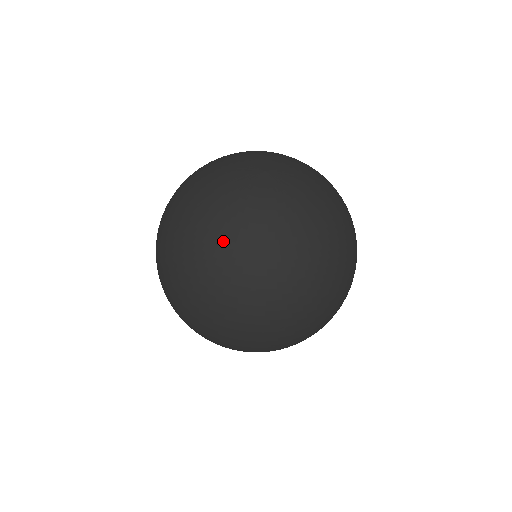
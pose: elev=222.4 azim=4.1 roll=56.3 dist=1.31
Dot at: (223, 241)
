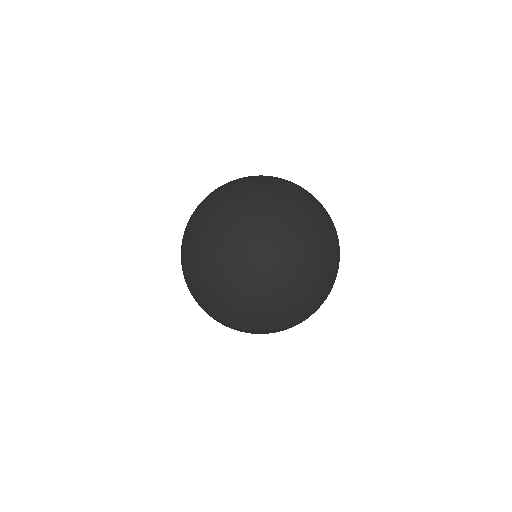
Dot at: (326, 295)
